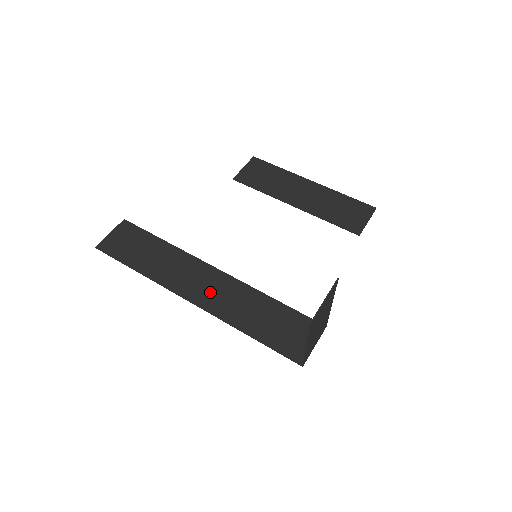
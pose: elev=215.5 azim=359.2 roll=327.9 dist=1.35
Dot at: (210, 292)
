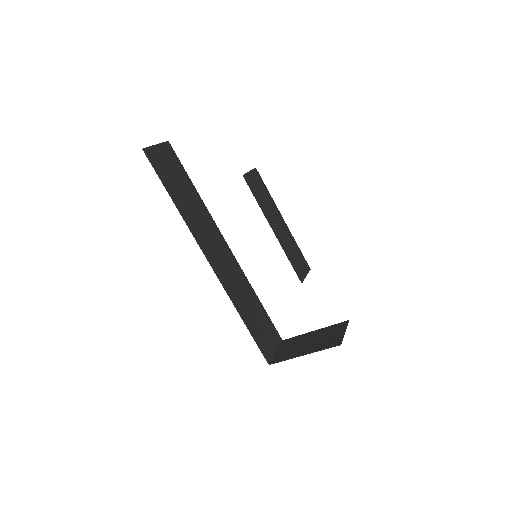
Dot at: (223, 264)
